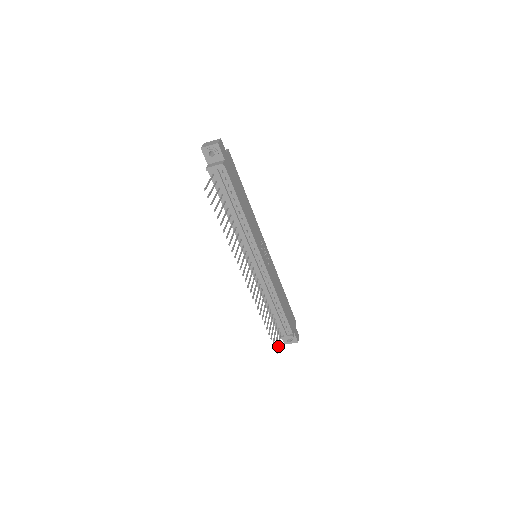
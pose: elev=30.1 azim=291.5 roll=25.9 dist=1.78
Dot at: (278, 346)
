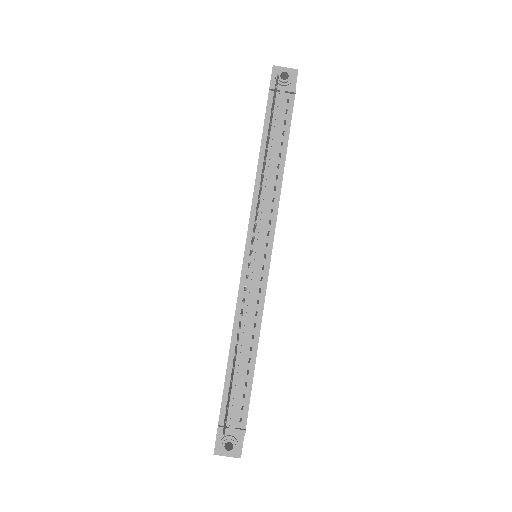
Dot at: (225, 427)
